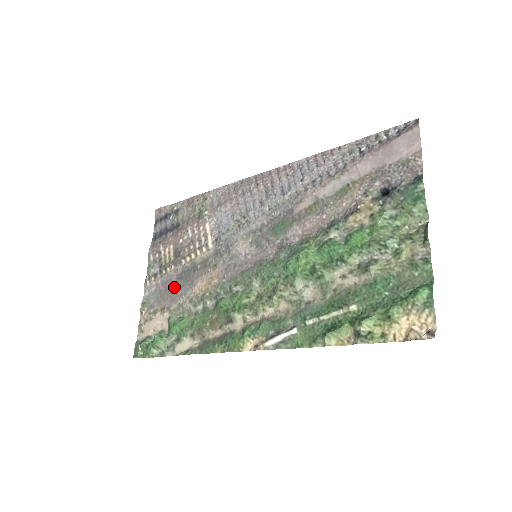
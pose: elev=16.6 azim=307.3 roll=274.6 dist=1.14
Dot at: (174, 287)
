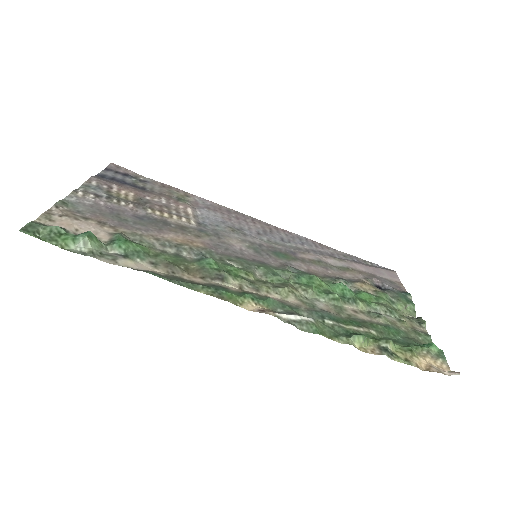
Dot at: (128, 218)
